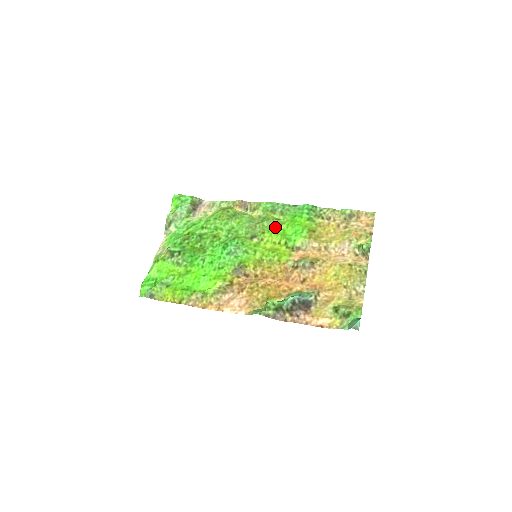
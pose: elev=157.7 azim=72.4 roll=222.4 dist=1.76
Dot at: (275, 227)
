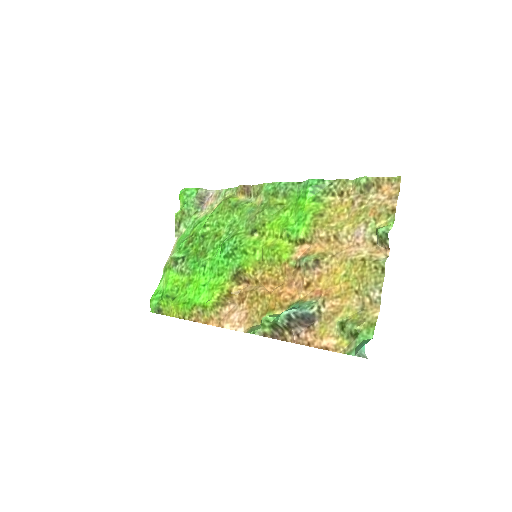
Dot at: (277, 215)
